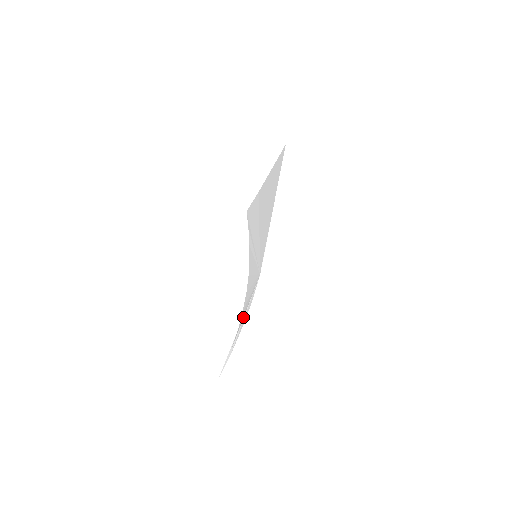
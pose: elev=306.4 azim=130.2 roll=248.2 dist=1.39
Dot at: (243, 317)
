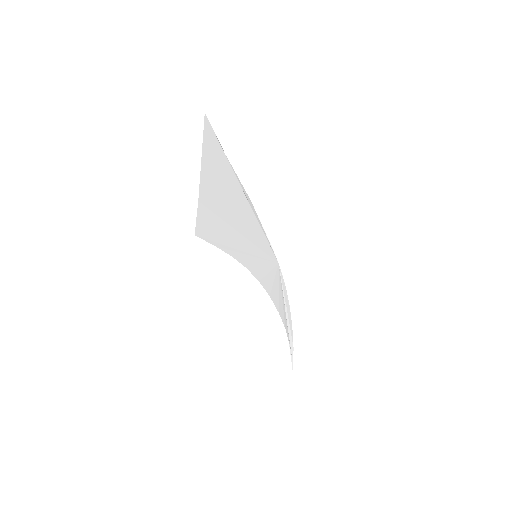
Dot at: (285, 314)
